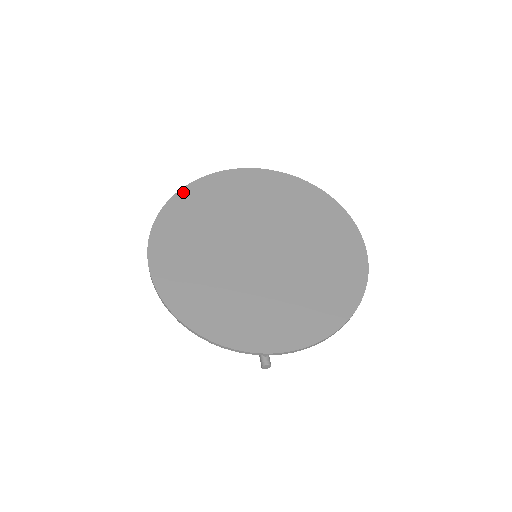
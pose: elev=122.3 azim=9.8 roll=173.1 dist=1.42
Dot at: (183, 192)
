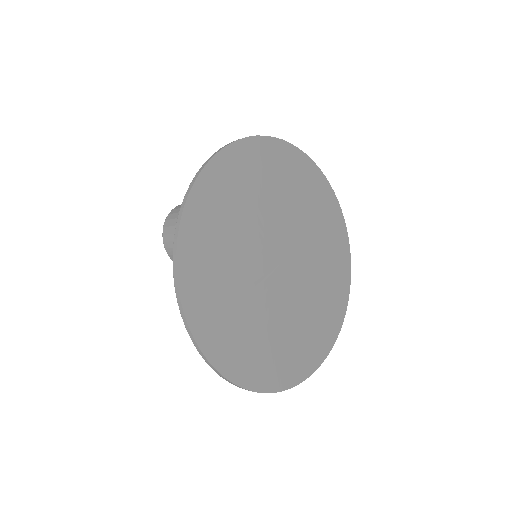
Dot at: (187, 216)
